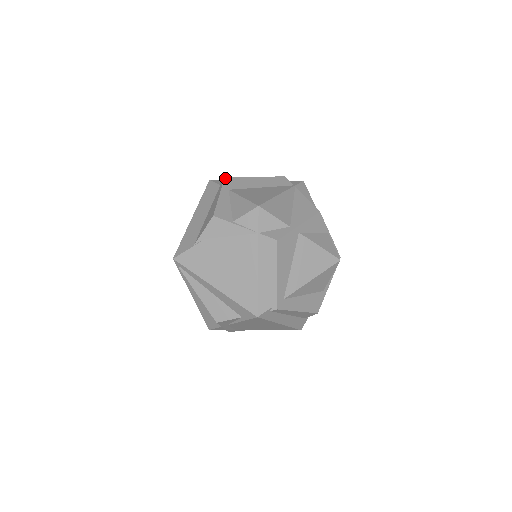
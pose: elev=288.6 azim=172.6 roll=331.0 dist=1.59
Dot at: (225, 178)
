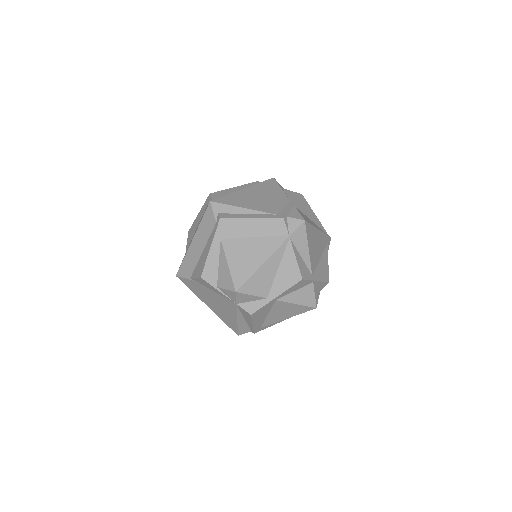
Dot at: (220, 219)
